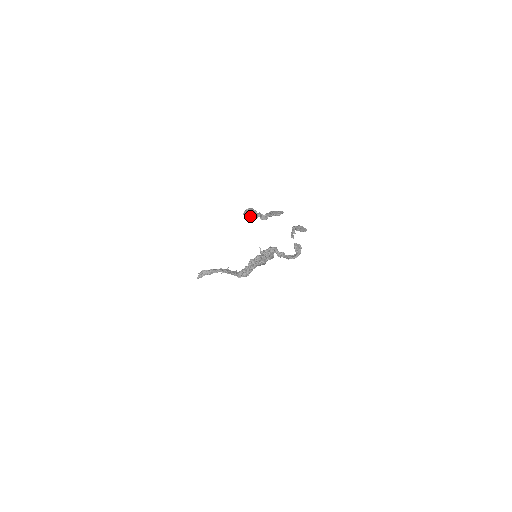
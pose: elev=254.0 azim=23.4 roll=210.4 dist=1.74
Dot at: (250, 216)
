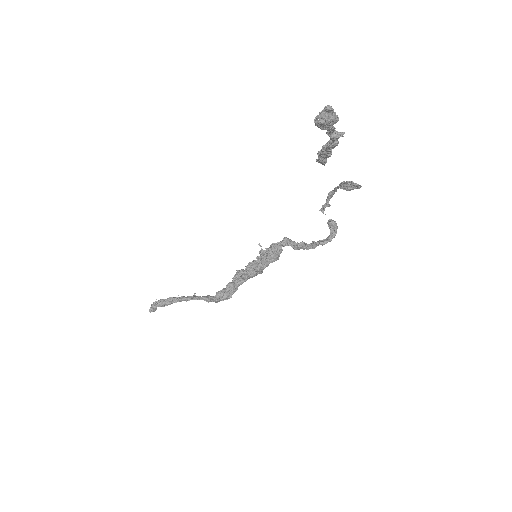
Dot at: (331, 117)
